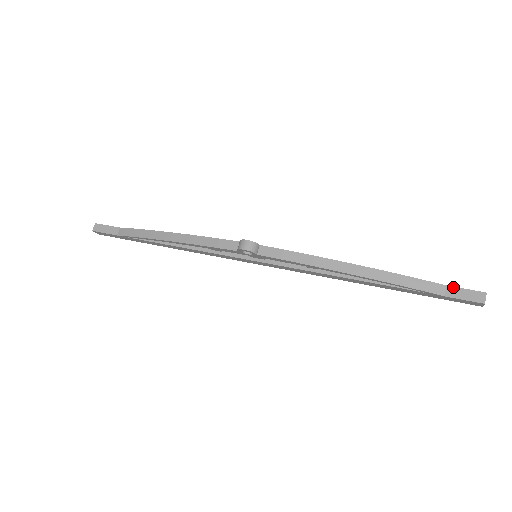
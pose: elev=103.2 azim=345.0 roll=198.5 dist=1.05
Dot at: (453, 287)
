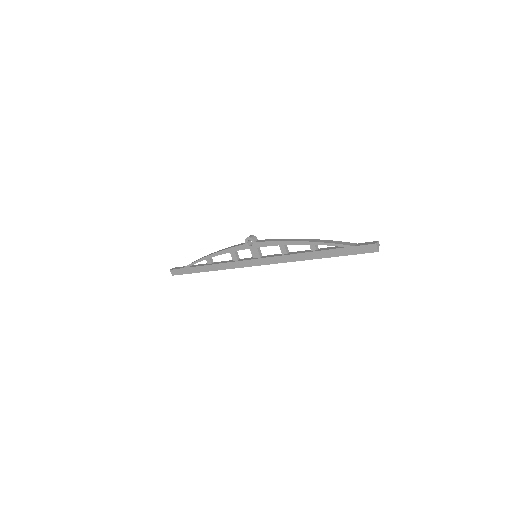
Dot at: (361, 243)
